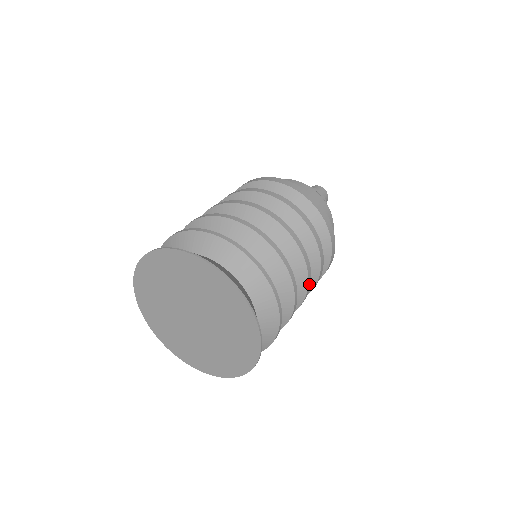
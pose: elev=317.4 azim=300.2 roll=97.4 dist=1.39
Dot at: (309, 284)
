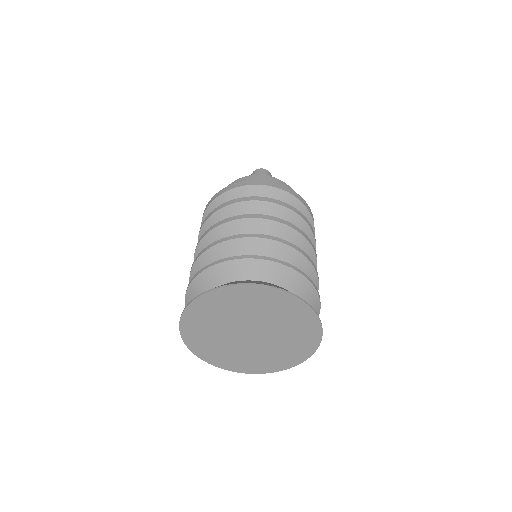
Dot at: (316, 268)
